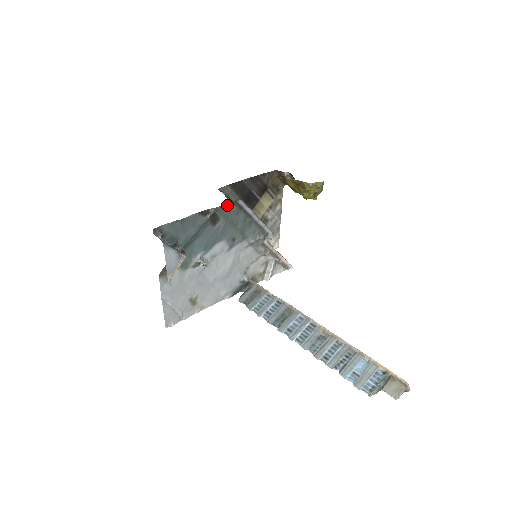
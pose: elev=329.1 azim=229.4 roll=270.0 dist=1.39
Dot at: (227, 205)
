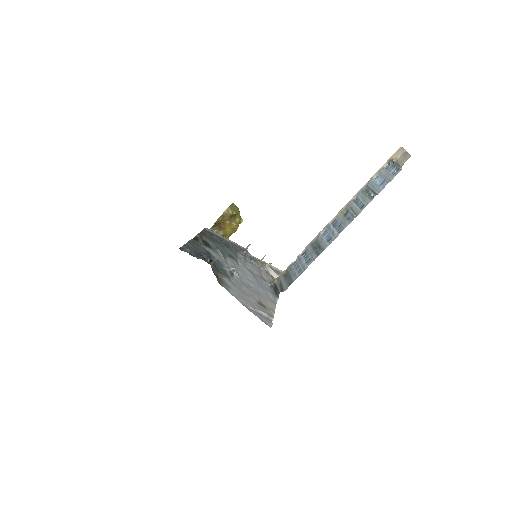
Dot at: (202, 234)
